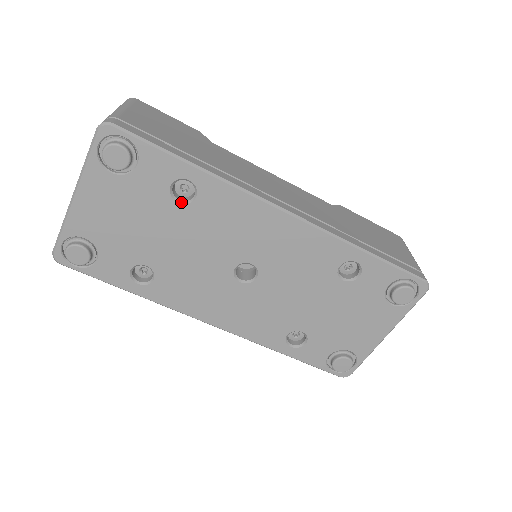
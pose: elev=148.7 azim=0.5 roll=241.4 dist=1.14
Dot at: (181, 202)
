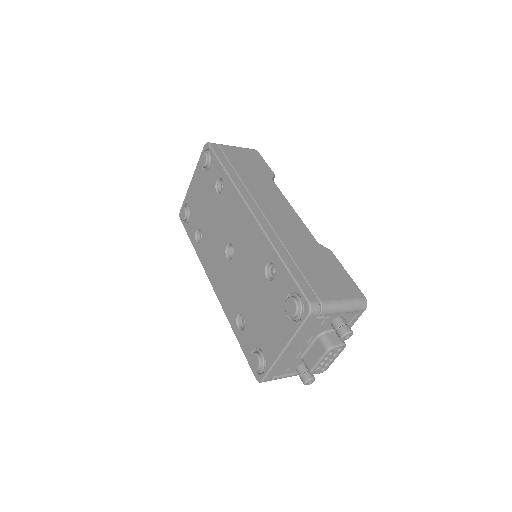
Dot at: (218, 192)
